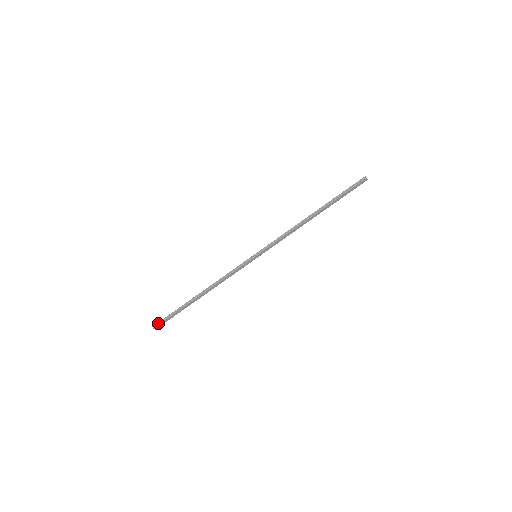
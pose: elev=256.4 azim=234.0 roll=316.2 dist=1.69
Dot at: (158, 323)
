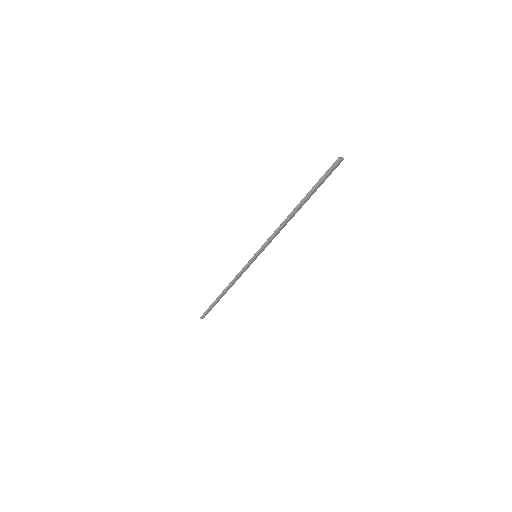
Dot at: (202, 315)
